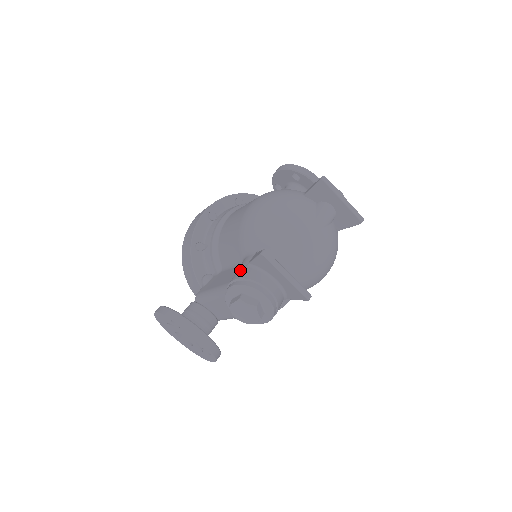
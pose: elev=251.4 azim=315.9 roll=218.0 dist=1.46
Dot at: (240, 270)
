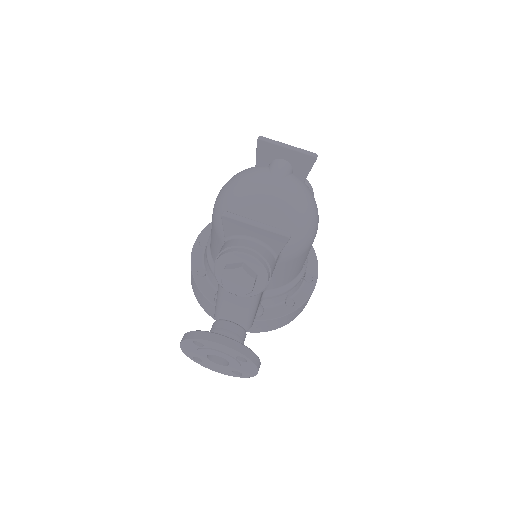
Dot at: occluded
